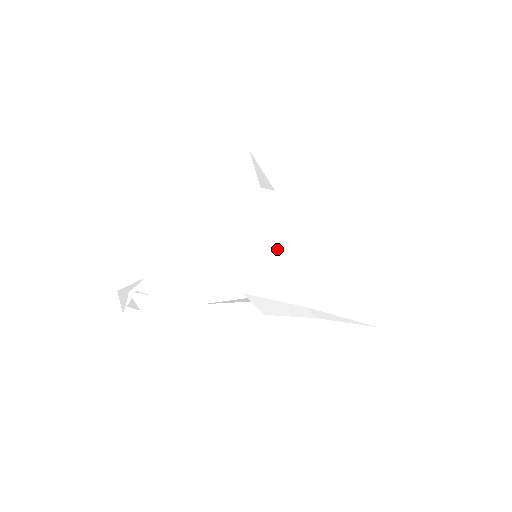
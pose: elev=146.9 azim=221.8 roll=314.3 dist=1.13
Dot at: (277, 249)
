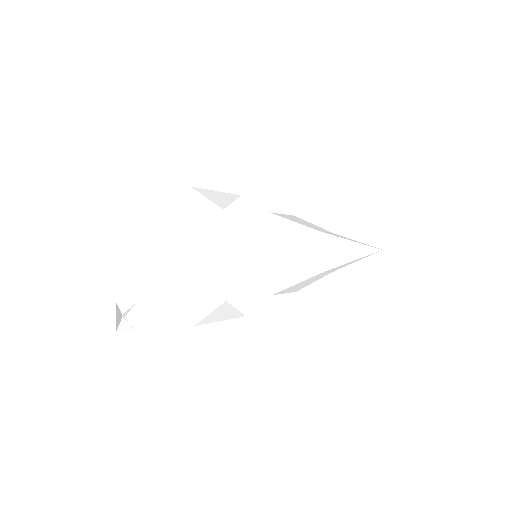
Dot at: (283, 217)
